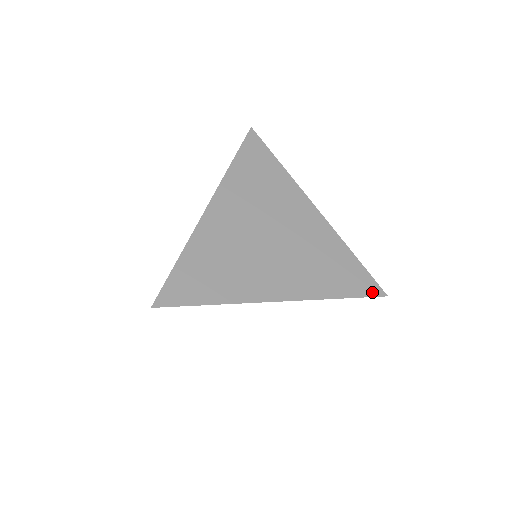
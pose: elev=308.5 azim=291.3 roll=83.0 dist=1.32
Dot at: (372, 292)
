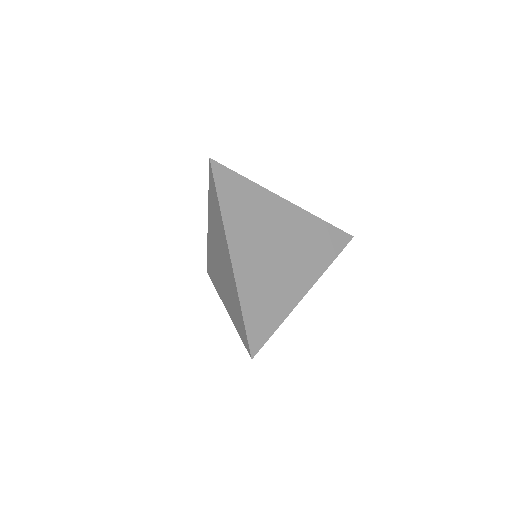
Dot at: (346, 241)
